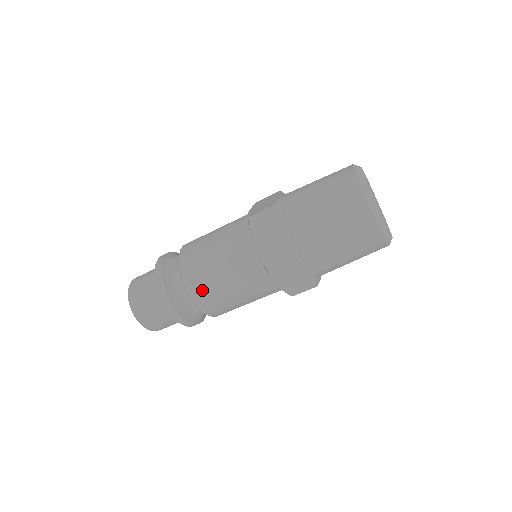
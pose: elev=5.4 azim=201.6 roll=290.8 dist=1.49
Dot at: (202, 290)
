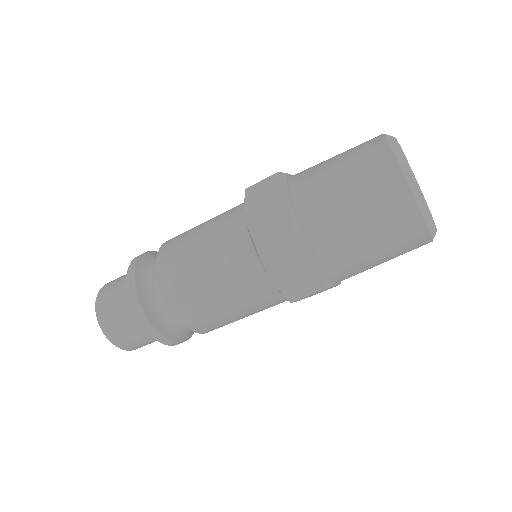
Dot at: (204, 323)
